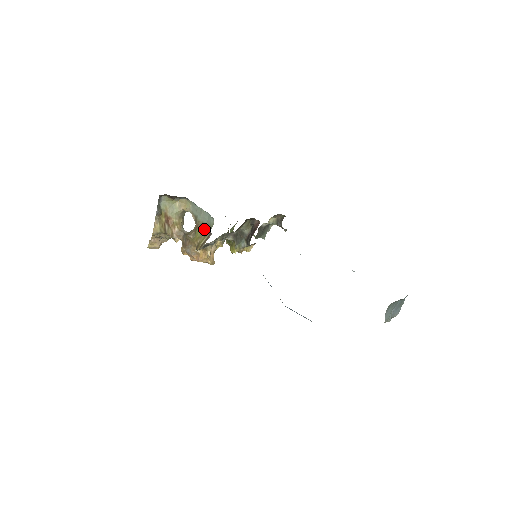
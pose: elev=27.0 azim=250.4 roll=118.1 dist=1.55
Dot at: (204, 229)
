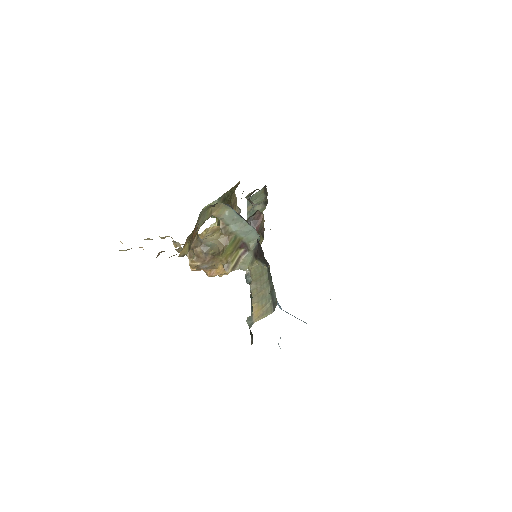
Dot at: (237, 244)
